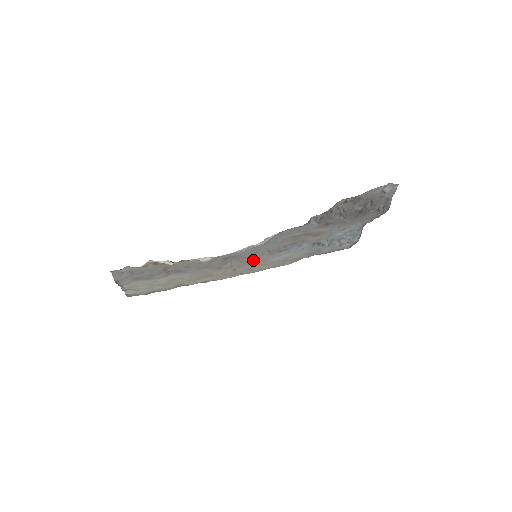
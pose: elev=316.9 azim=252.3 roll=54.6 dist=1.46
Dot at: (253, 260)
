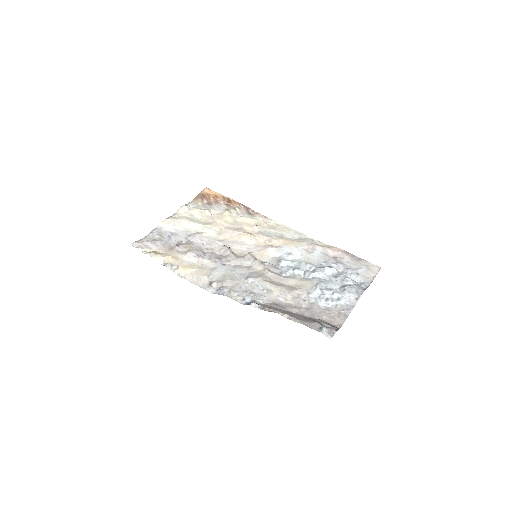
Dot at: (254, 256)
